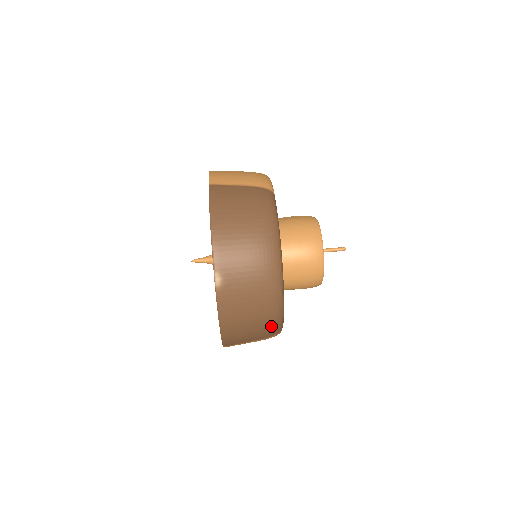
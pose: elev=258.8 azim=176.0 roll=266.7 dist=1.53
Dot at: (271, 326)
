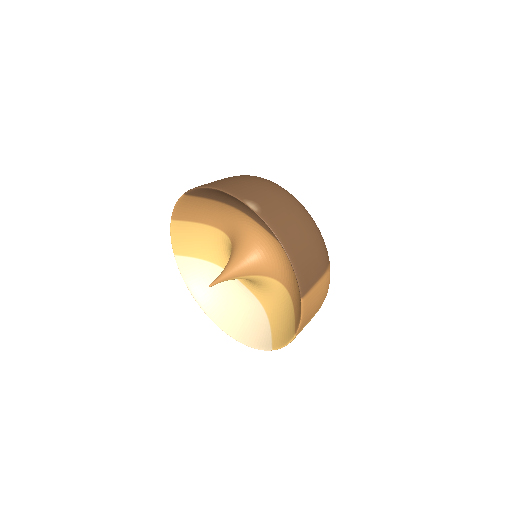
Dot at: (320, 243)
